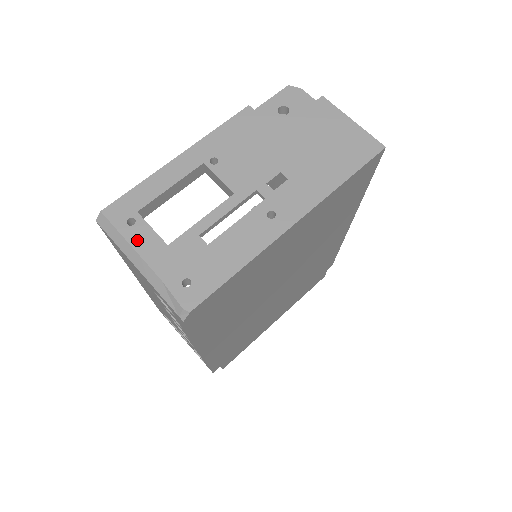
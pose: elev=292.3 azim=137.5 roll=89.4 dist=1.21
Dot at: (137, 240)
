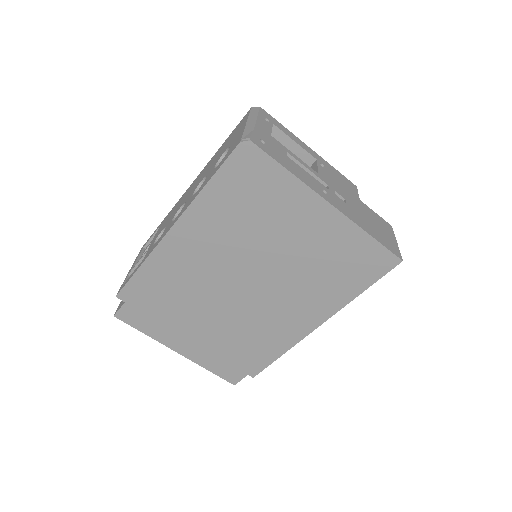
Dot at: (262, 121)
